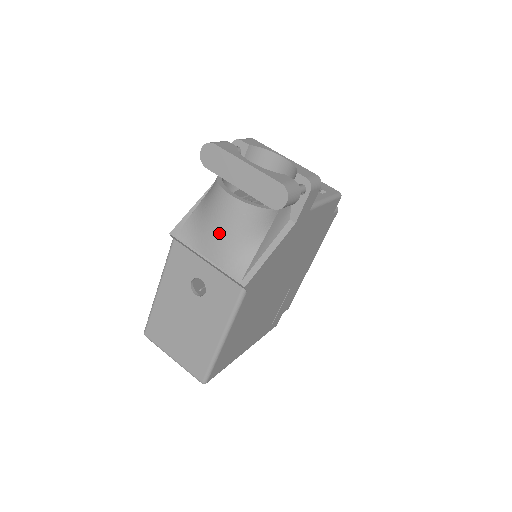
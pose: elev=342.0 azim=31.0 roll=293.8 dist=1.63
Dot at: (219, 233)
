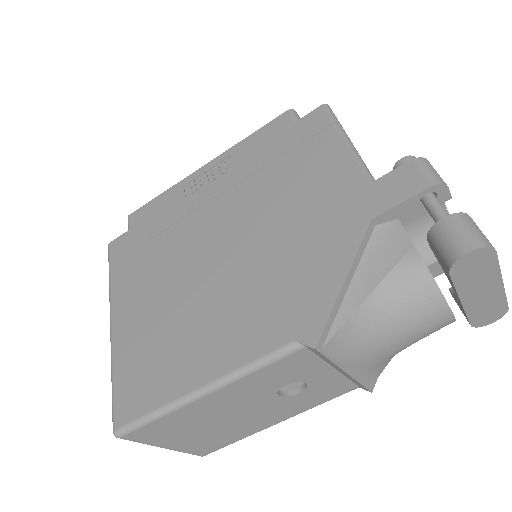
Dot at: (394, 349)
